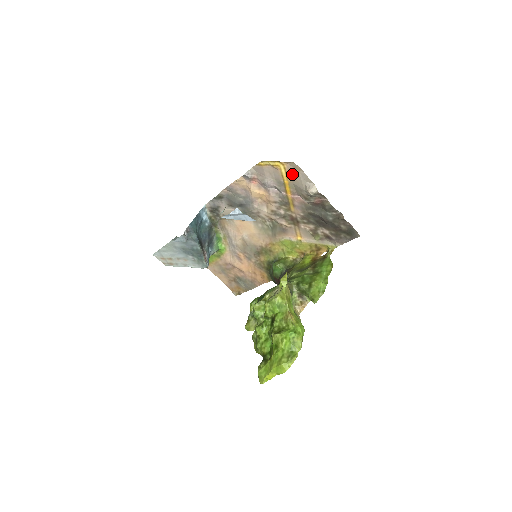
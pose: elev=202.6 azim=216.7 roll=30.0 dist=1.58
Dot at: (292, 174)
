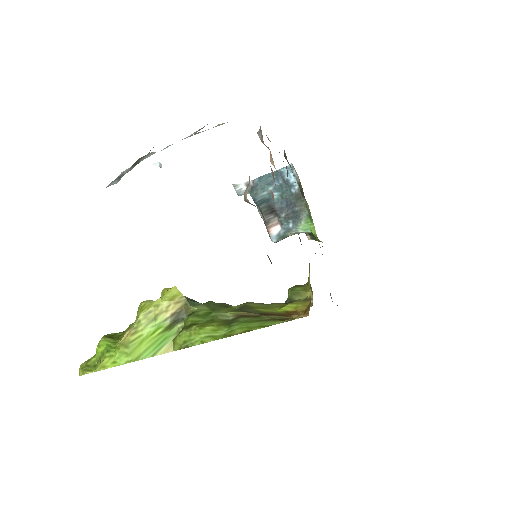
Dot at: occluded
